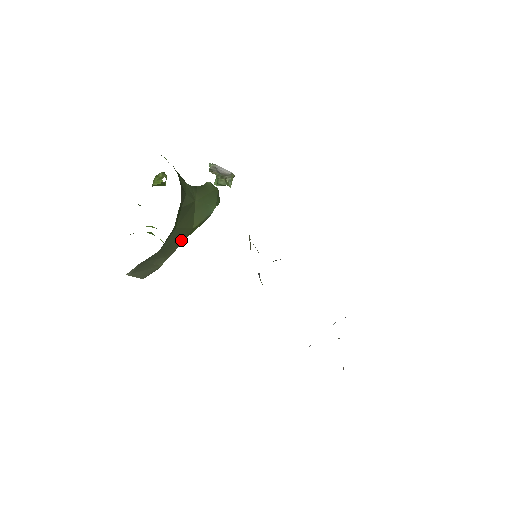
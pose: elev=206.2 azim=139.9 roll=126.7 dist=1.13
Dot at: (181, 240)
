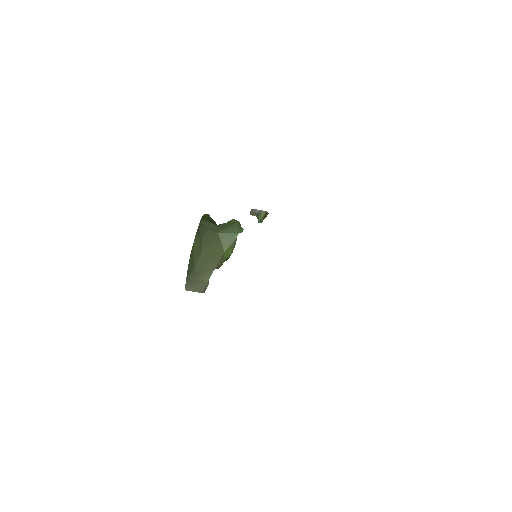
Dot at: (216, 261)
